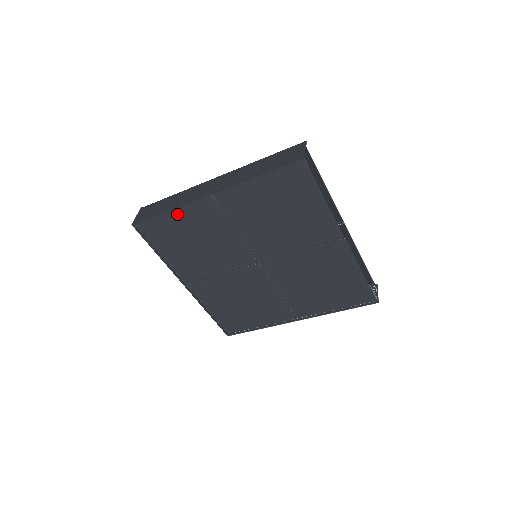
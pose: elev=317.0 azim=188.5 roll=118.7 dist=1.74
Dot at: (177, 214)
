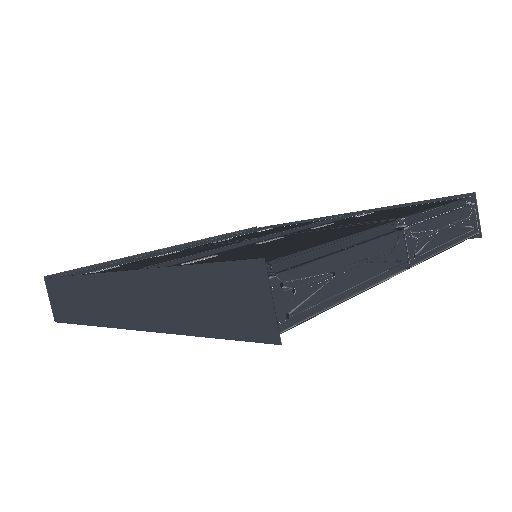
Dot at: occluded
